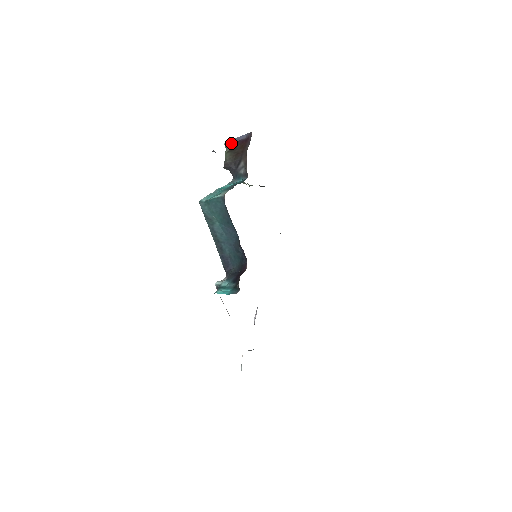
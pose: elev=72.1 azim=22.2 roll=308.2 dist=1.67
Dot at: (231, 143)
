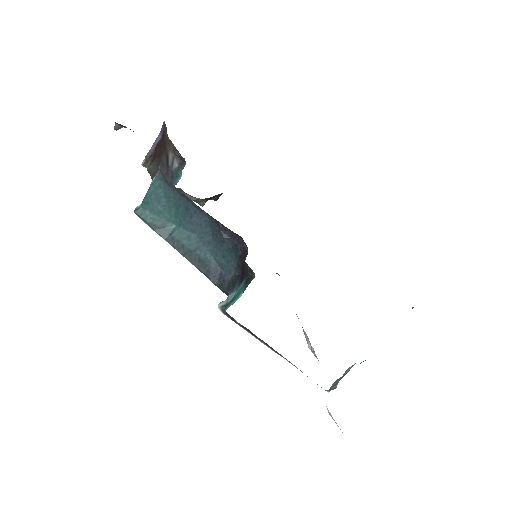
Dot at: (148, 157)
